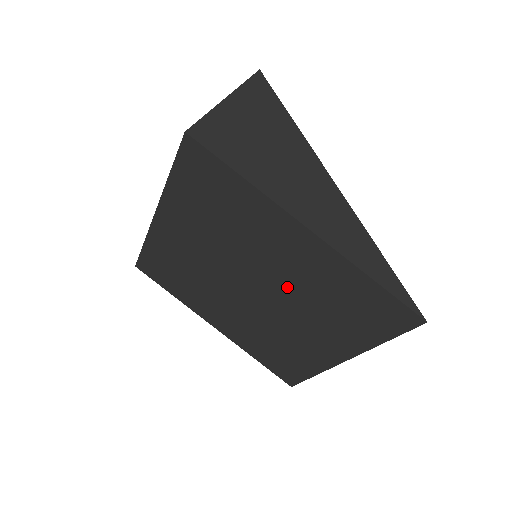
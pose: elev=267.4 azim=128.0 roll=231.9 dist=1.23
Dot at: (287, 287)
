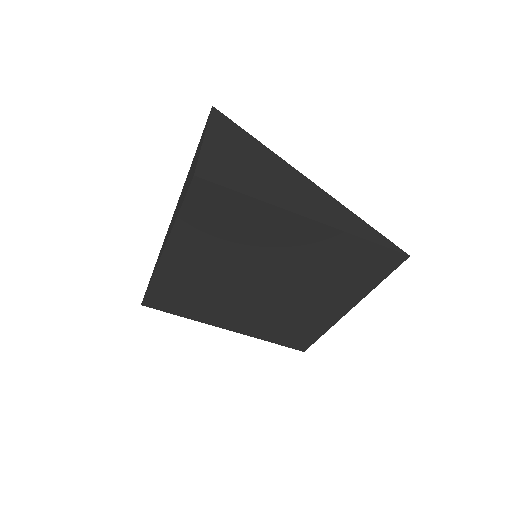
Dot at: (295, 270)
